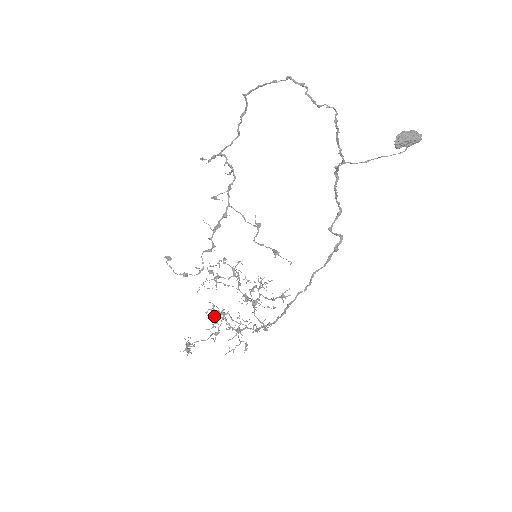
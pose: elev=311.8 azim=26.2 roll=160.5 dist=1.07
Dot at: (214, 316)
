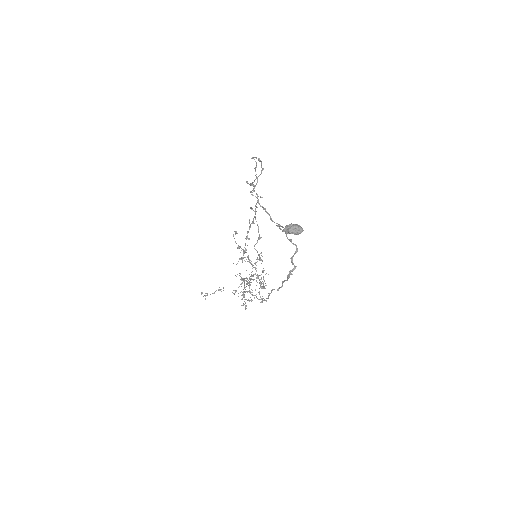
Dot at: occluded
